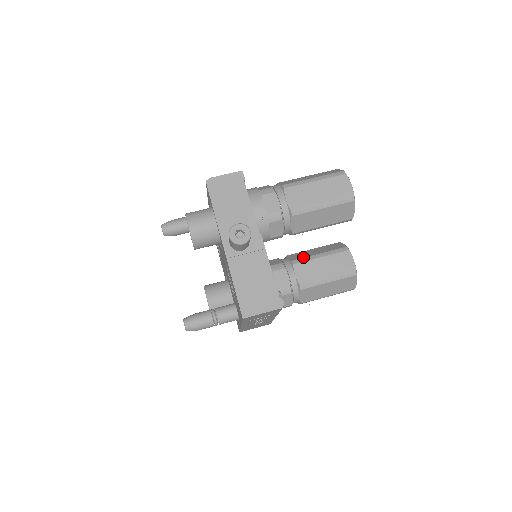
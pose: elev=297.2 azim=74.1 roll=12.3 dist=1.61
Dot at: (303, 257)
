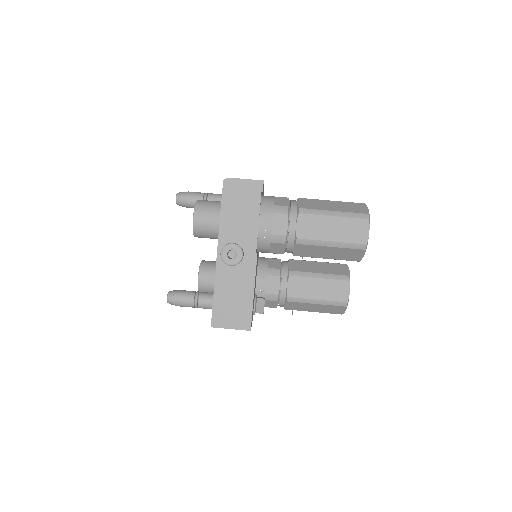
Dot at: (302, 271)
